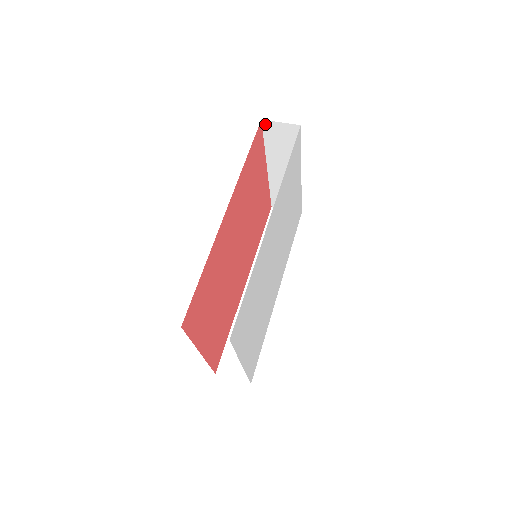
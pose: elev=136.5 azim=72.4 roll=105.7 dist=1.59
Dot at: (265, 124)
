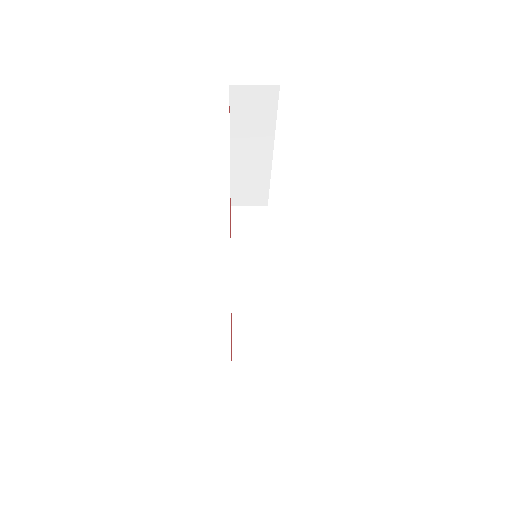
Dot at: (233, 91)
